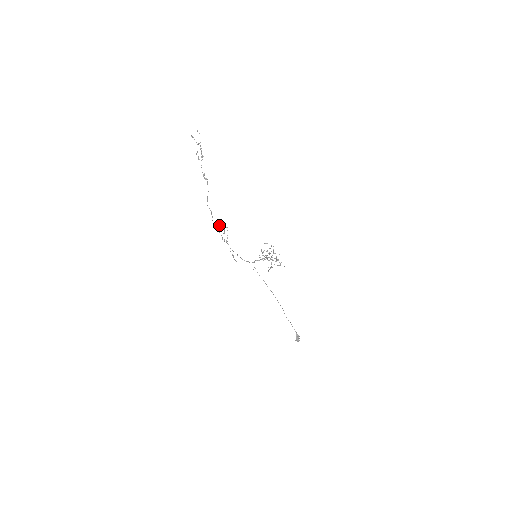
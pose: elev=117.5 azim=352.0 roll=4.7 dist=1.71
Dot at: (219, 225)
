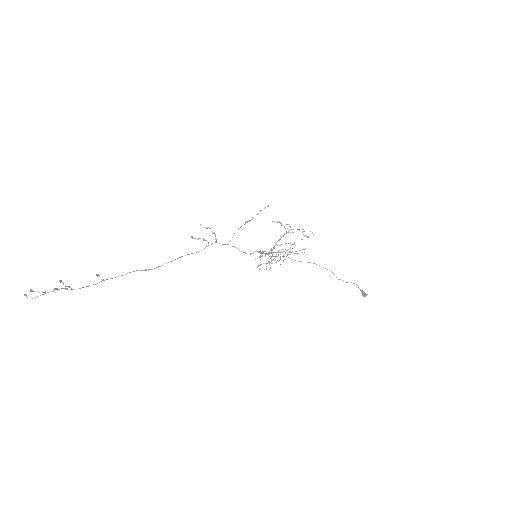
Dot at: (191, 237)
